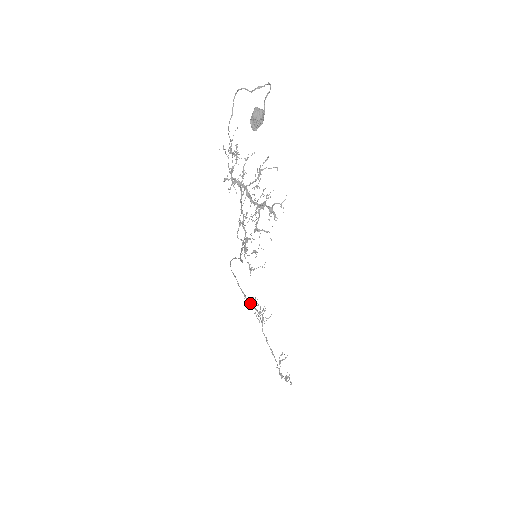
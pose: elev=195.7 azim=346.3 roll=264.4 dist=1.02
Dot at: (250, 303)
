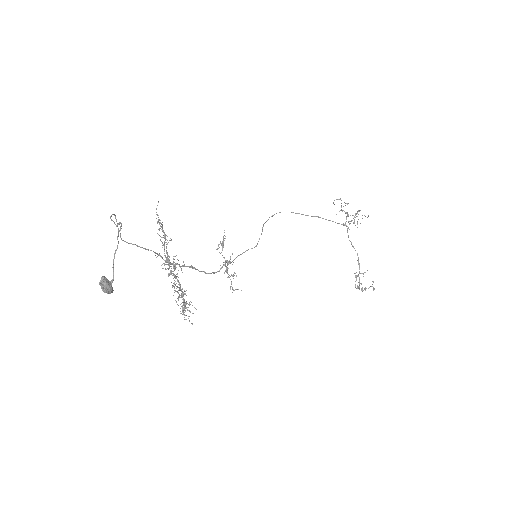
Dot at: (328, 220)
